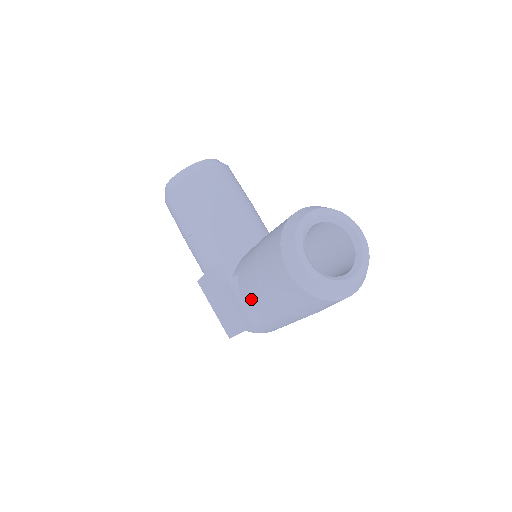
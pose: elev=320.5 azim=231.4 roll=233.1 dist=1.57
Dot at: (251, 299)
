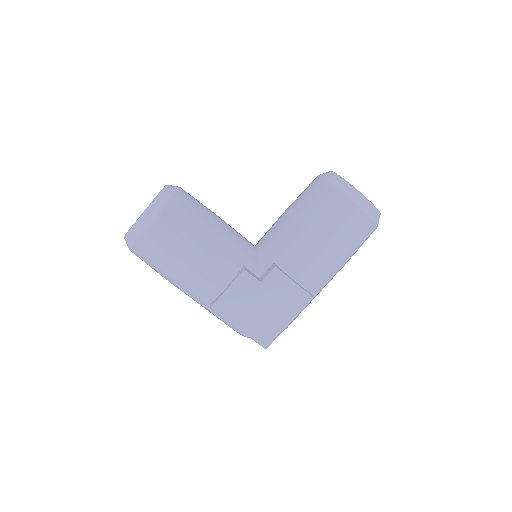
Dot at: (306, 270)
